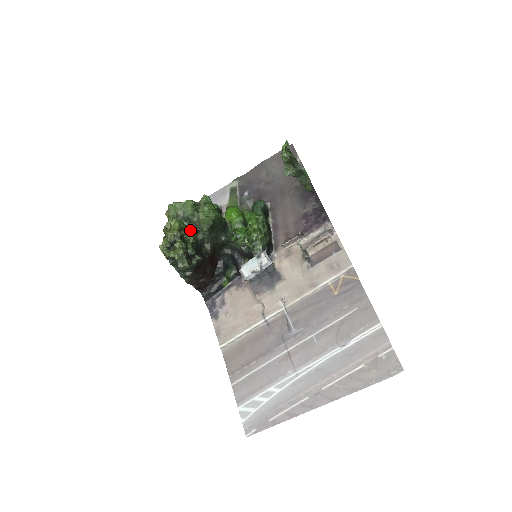
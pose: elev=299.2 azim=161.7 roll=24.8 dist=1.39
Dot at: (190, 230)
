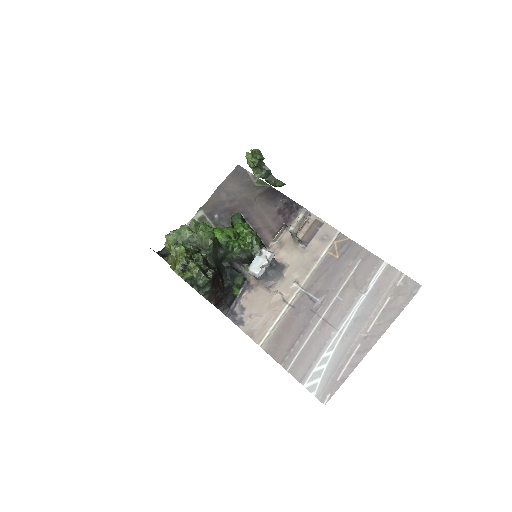
Dot at: (194, 251)
